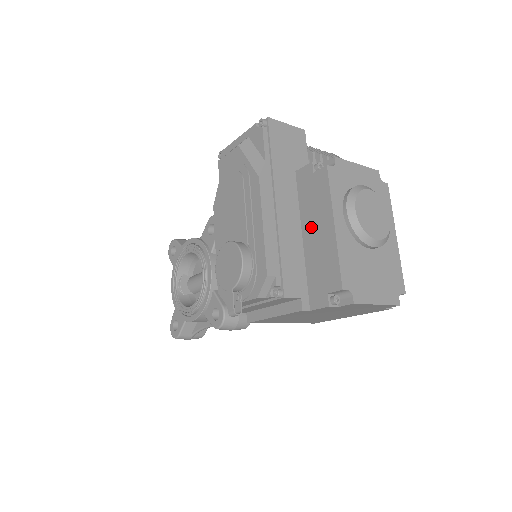
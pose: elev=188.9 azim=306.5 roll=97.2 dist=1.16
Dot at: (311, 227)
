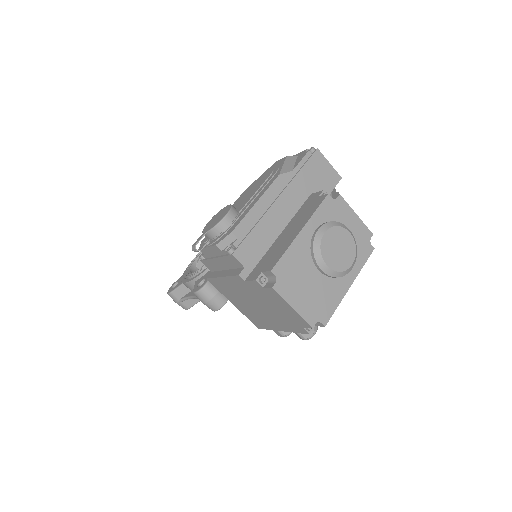
Dot at: (289, 229)
